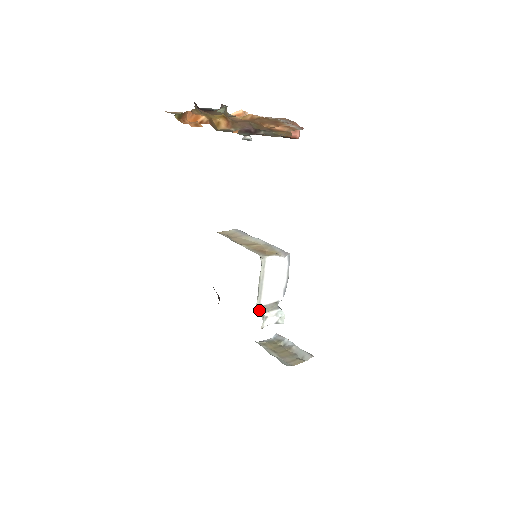
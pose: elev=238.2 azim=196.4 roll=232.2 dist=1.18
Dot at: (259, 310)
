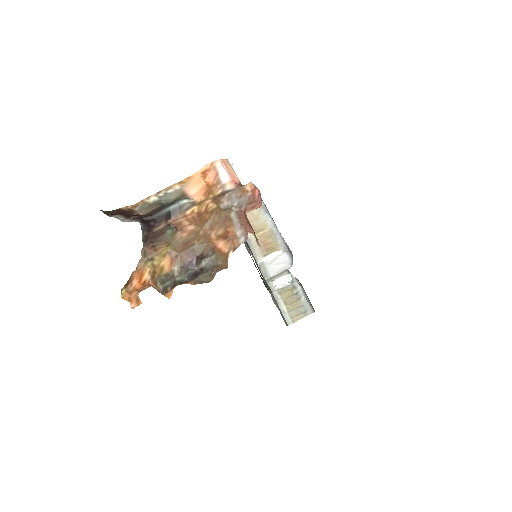
Dot at: (269, 280)
